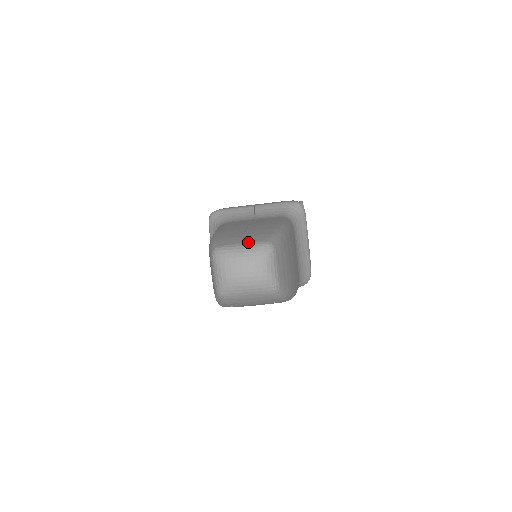
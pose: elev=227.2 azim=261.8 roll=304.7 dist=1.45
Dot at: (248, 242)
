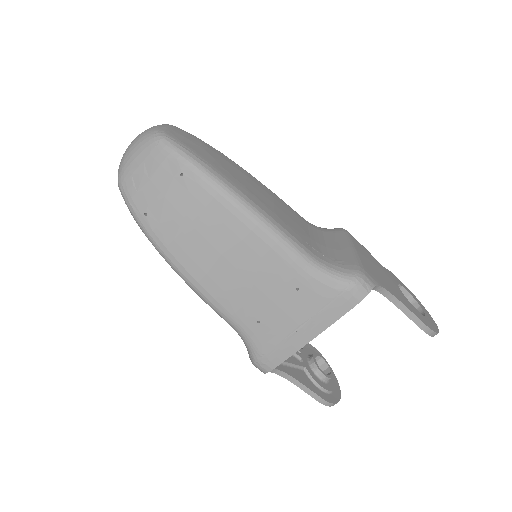
Dot at: occluded
